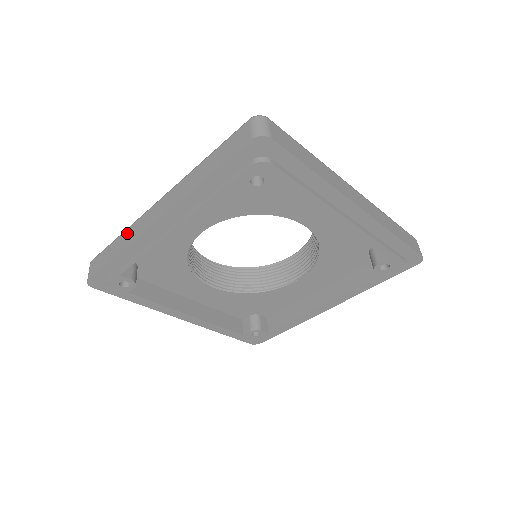
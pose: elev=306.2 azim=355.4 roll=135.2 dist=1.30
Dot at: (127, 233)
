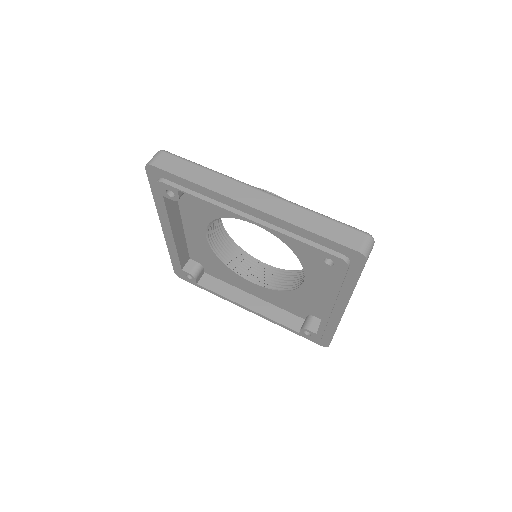
Dot at: (216, 177)
